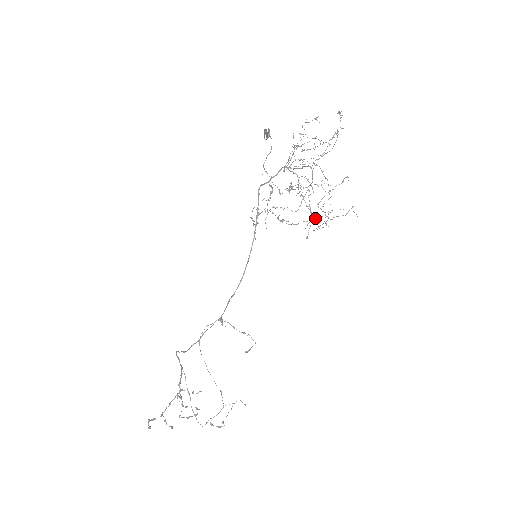
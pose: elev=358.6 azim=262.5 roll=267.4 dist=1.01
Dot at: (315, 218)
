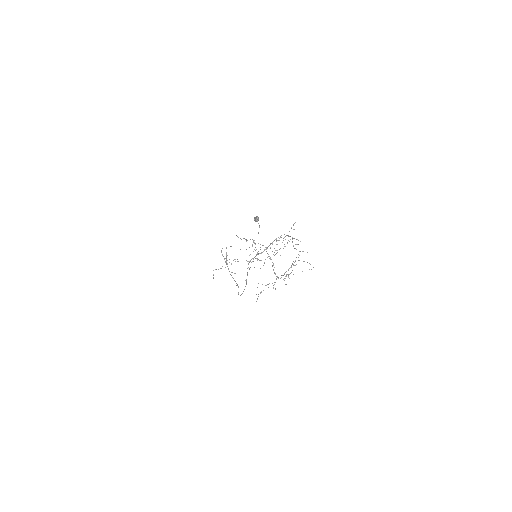
Dot at: occluded
